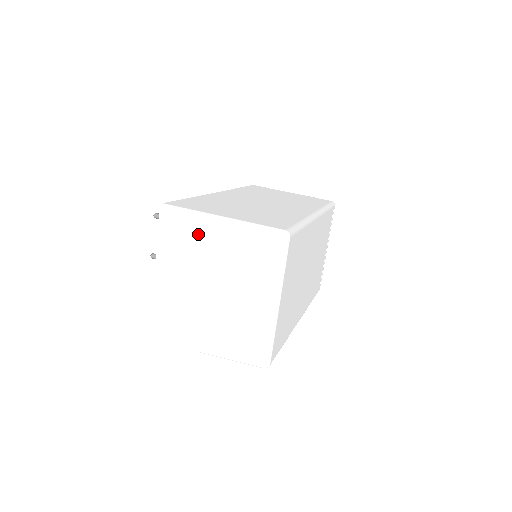
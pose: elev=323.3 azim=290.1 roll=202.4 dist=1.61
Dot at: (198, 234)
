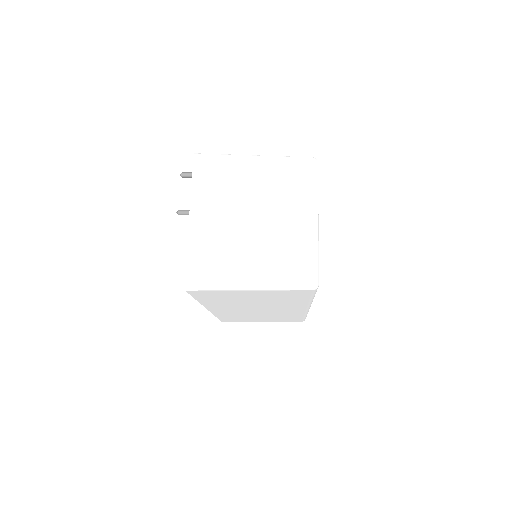
Dot at: (233, 171)
